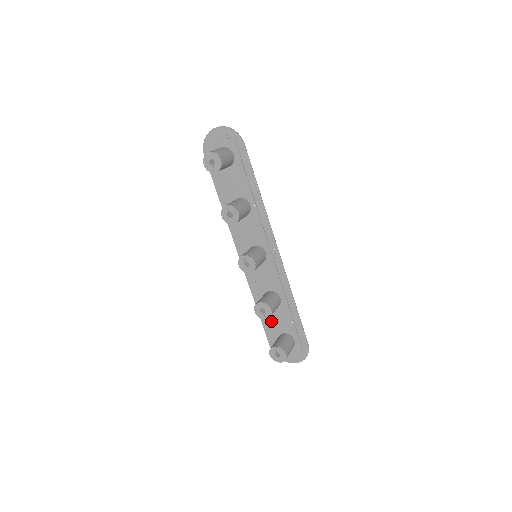
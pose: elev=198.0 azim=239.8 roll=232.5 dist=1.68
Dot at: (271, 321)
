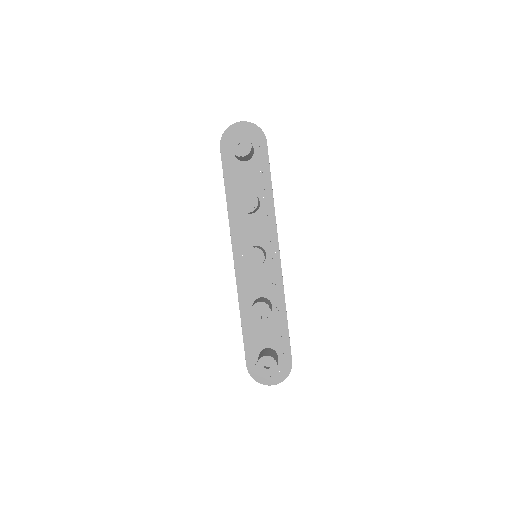
Dot at: (255, 333)
